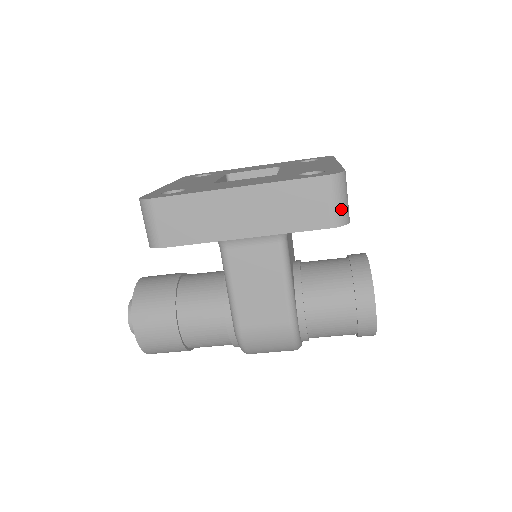
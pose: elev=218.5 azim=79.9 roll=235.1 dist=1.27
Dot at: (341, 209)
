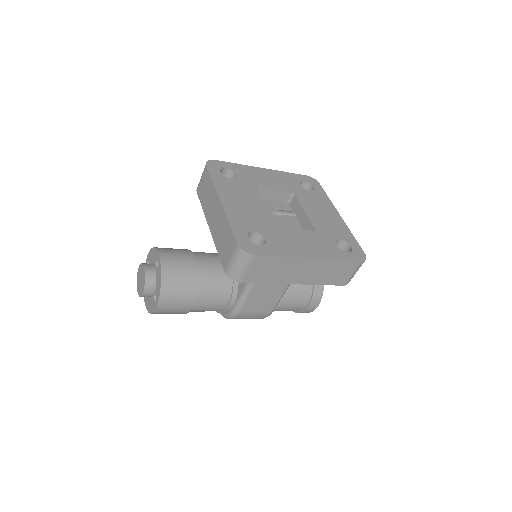
Dot at: (353, 276)
